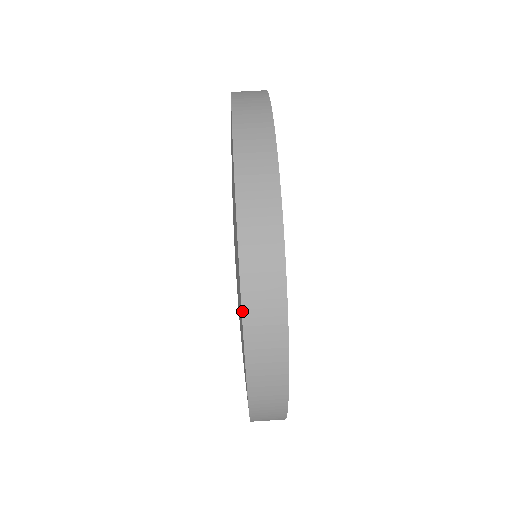
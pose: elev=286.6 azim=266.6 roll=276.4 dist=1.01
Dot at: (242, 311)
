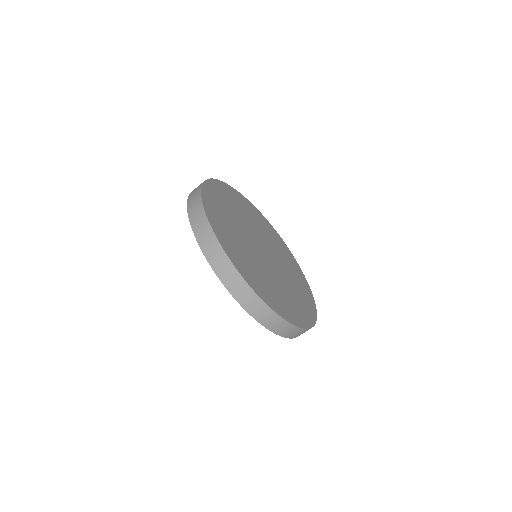
Dot at: occluded
